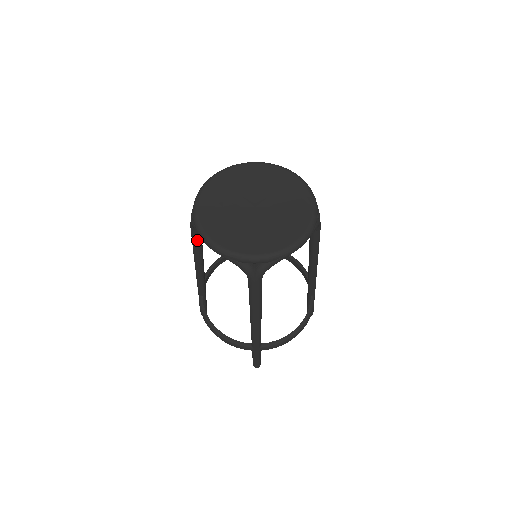
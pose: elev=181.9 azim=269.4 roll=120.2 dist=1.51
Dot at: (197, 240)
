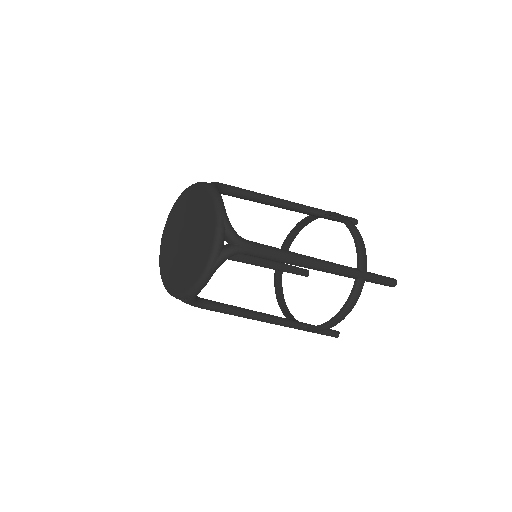
Dot at: occluded
